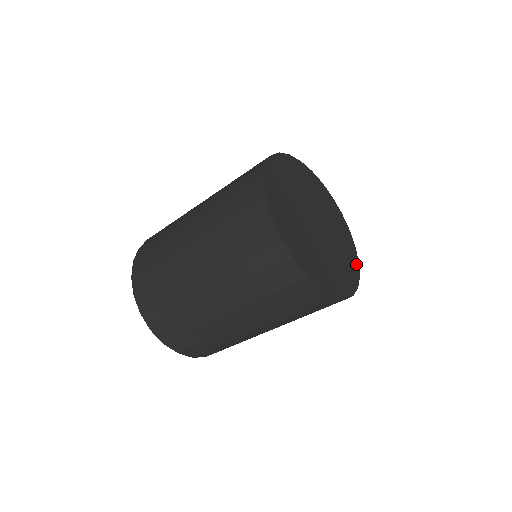
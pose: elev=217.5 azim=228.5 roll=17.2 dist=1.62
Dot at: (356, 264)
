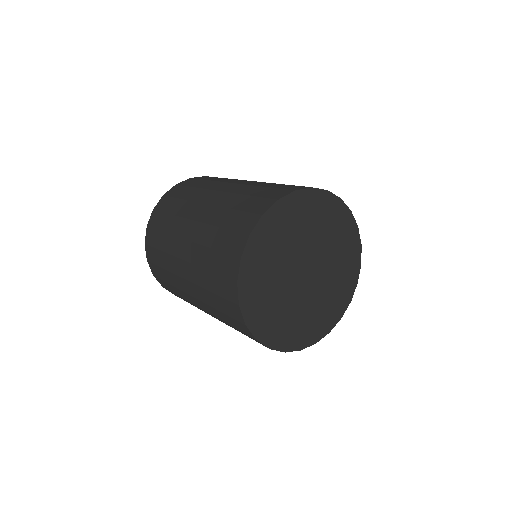
Dot at: (357, 253)
